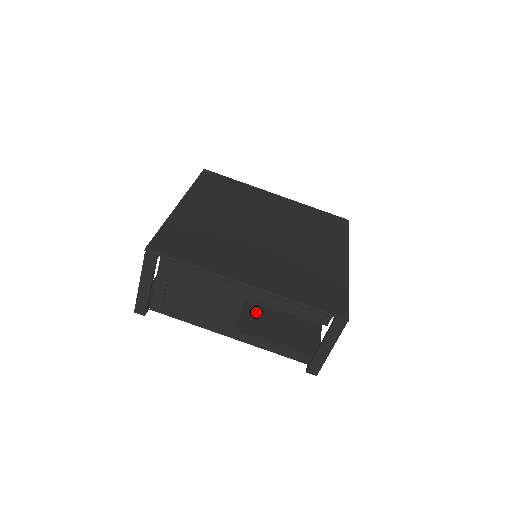
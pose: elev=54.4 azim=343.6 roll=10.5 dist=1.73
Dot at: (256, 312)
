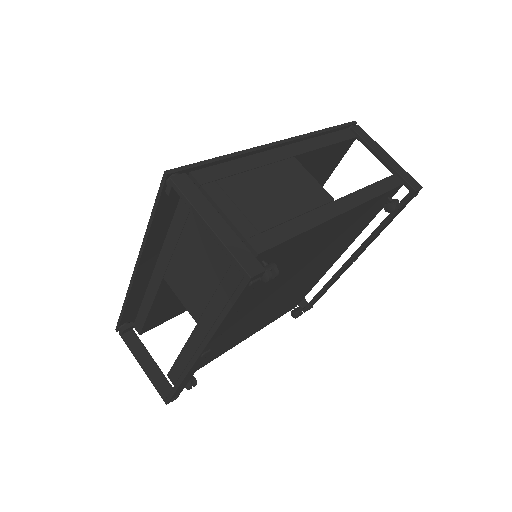
Dot at: occluded
